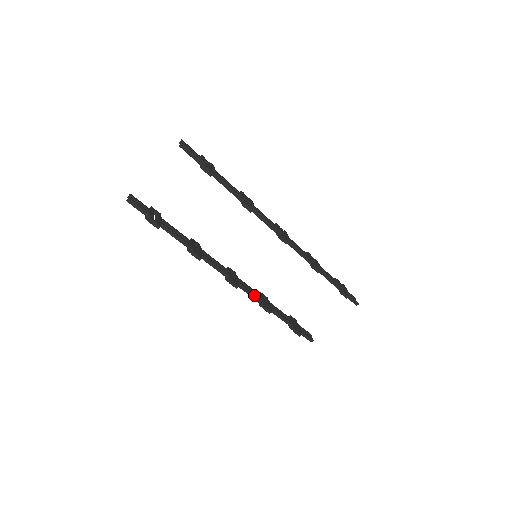
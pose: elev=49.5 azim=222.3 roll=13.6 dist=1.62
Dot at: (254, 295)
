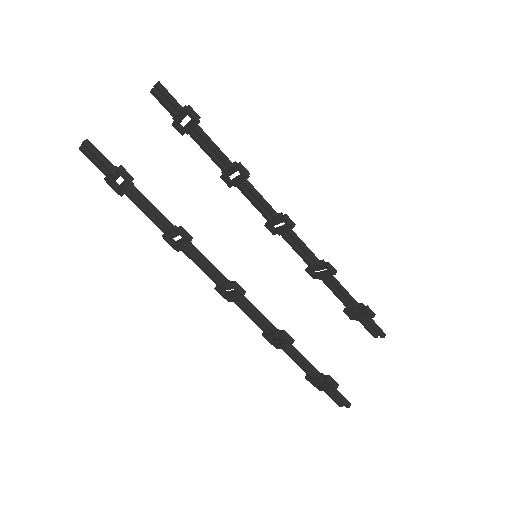
Dot at: (264, 317)
